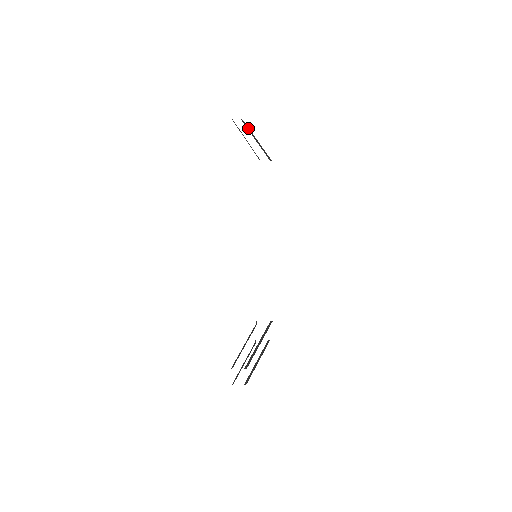
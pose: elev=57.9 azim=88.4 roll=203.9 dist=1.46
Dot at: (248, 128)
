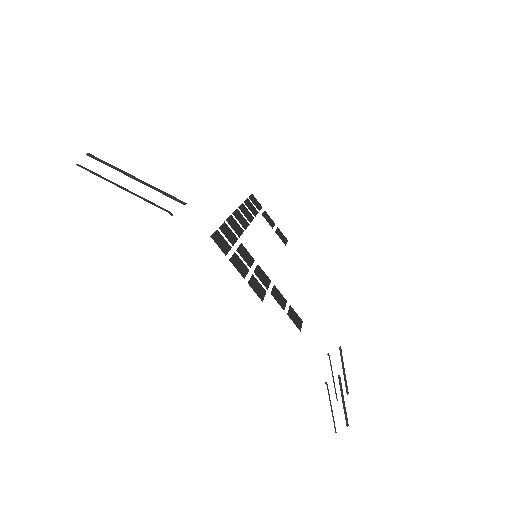
Dot at: (108, 165)
